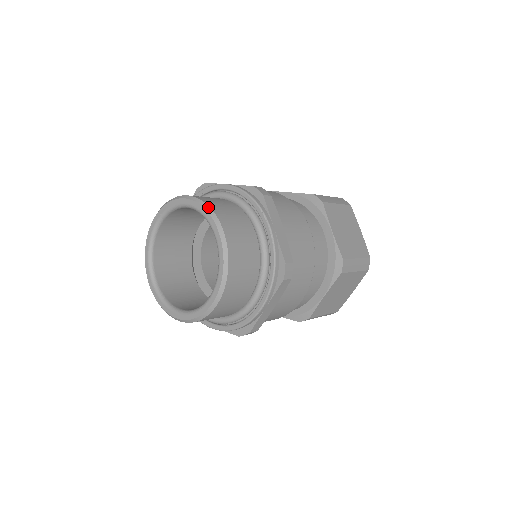
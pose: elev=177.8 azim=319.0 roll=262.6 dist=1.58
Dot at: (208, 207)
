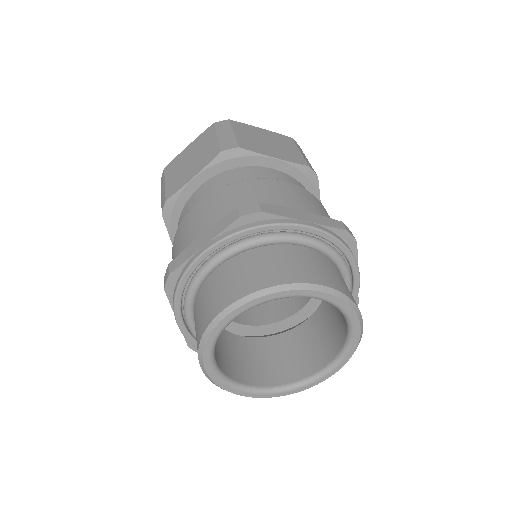
Dot at: (270, 289)
